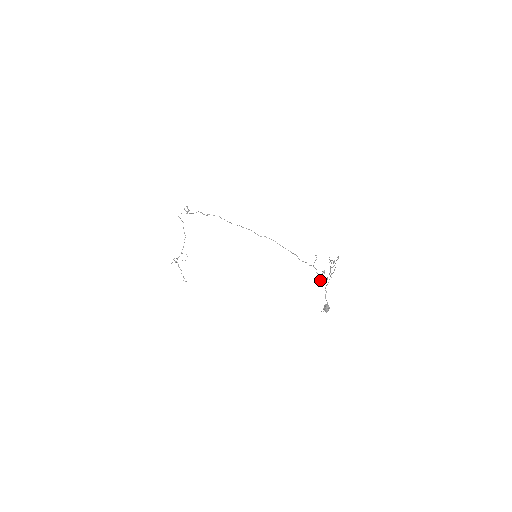
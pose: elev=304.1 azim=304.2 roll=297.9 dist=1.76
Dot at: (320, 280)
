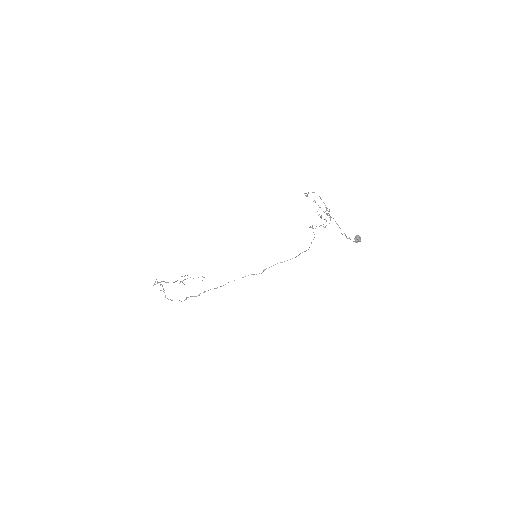
Dot at: occluded
